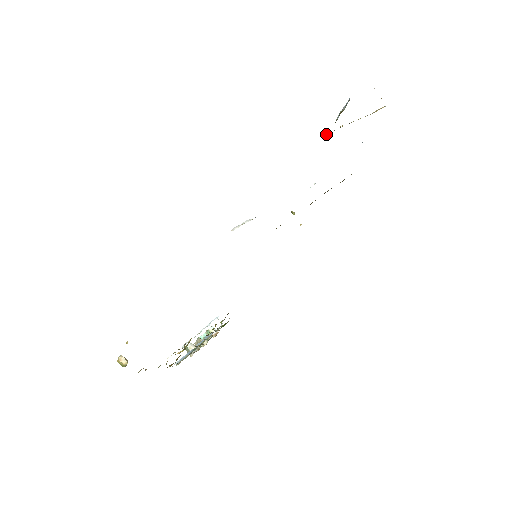
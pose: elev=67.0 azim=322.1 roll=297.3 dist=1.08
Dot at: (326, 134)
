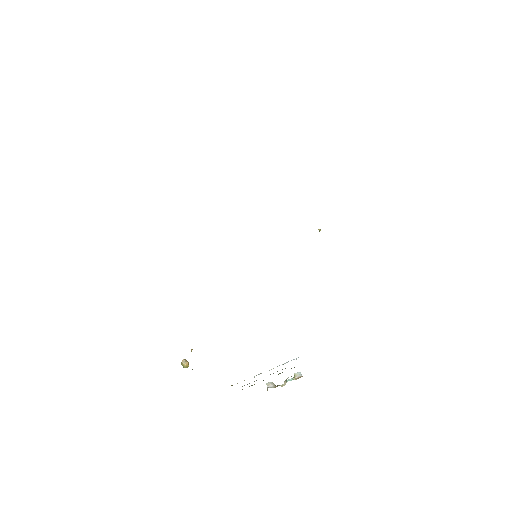
Dot at: occluded
